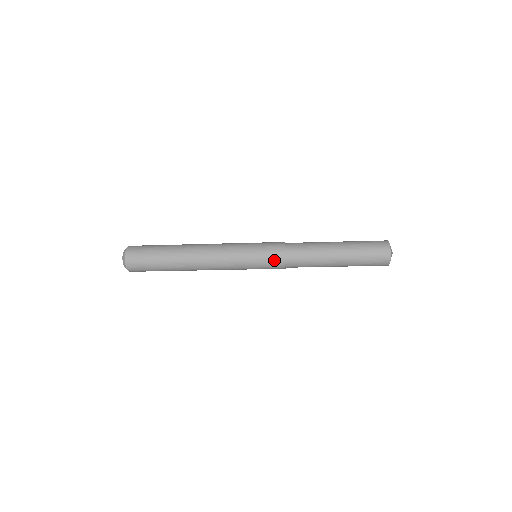
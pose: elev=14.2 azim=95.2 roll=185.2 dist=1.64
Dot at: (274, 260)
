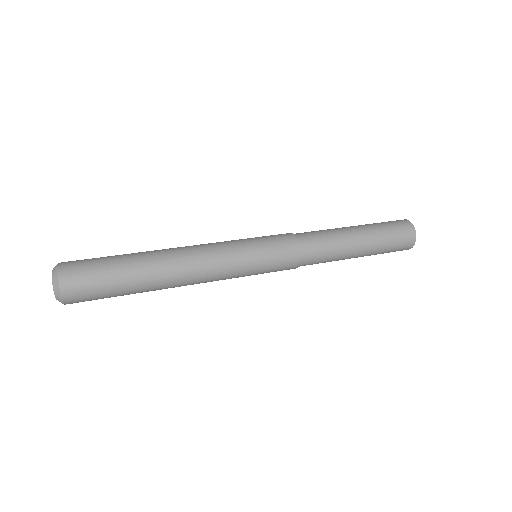
Dot at: (284, 269)
